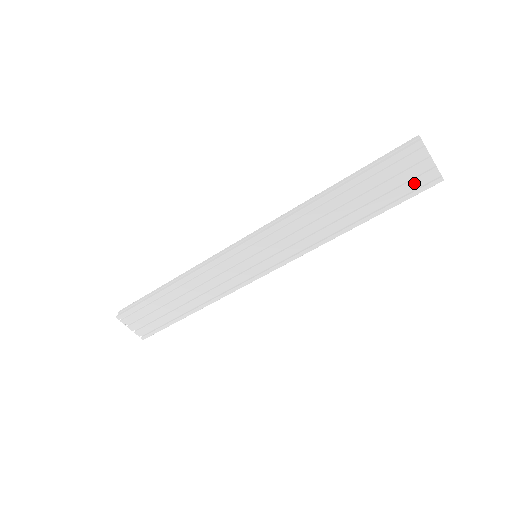
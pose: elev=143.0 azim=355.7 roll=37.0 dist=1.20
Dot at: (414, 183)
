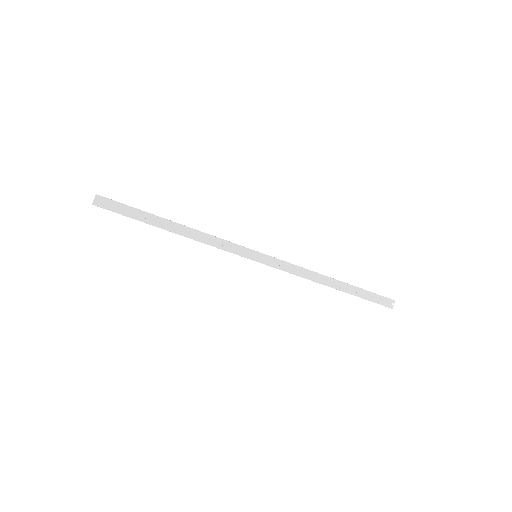
Dot at: occluded
